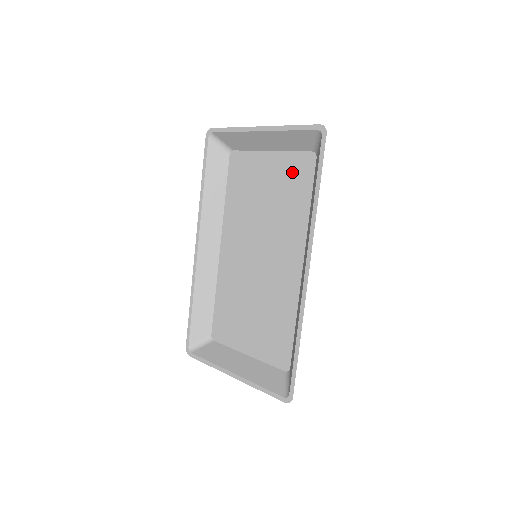
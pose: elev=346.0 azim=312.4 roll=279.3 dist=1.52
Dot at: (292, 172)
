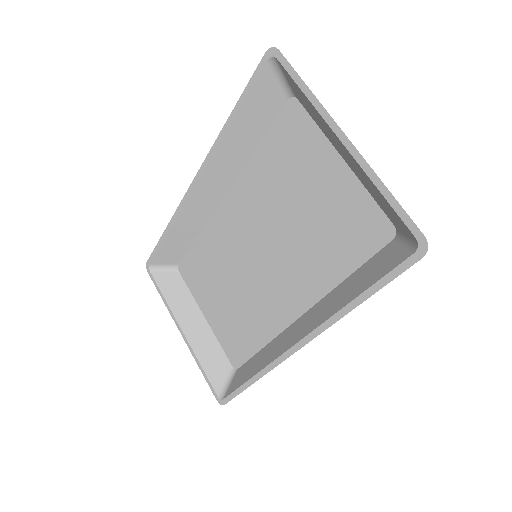
Dot at: (352, 218)
